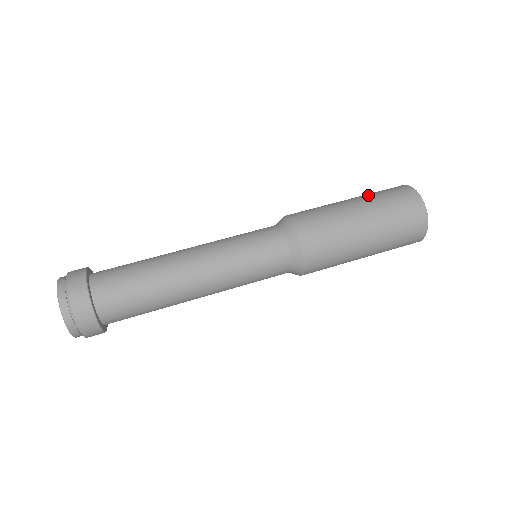
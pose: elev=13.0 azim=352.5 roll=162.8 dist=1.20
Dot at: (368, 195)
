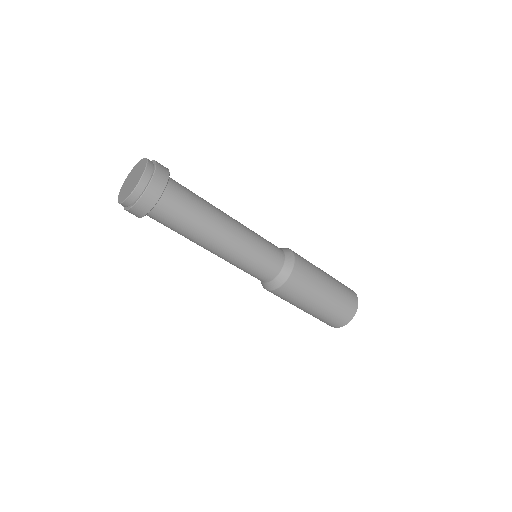
Dot at: (338, 291)
